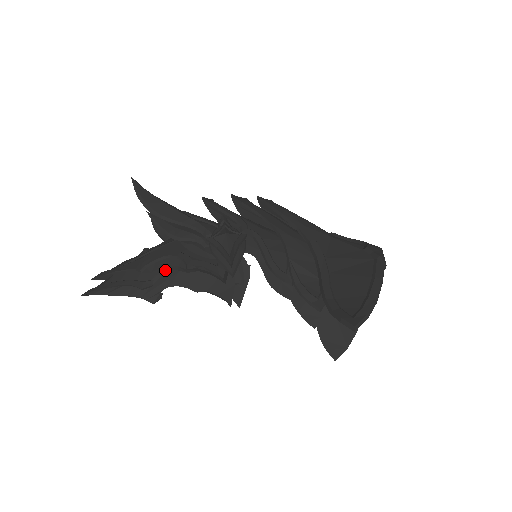
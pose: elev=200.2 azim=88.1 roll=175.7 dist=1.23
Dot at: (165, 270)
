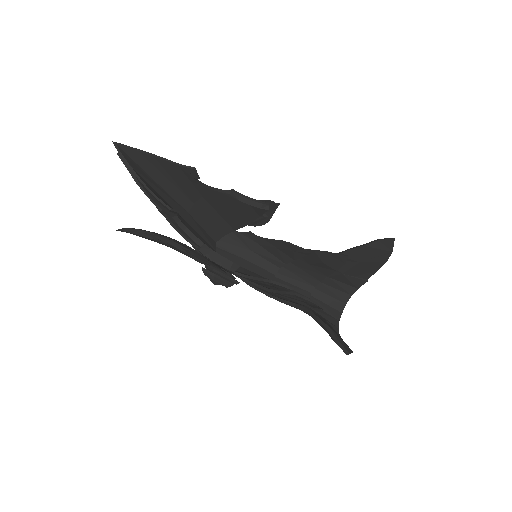
Dot at: (205, 186)
